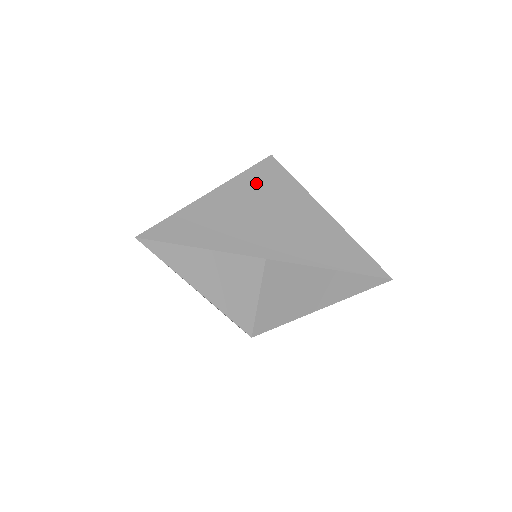
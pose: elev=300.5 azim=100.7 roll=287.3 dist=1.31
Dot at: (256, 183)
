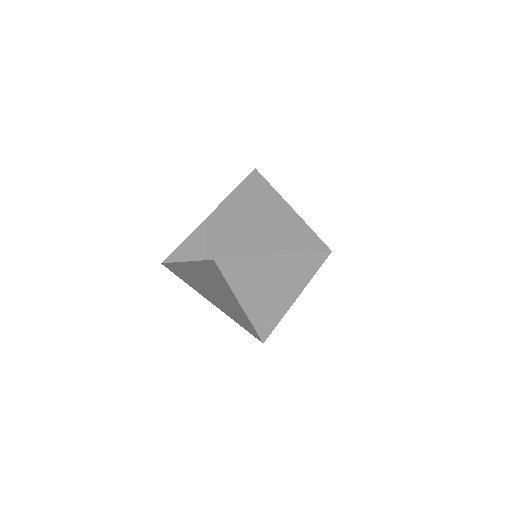
Dot at: (249, 192)
